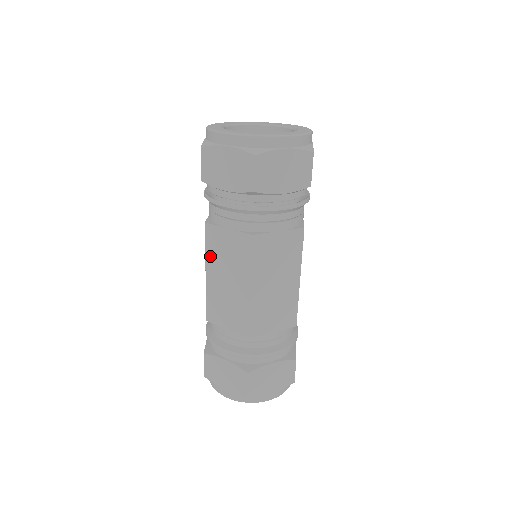
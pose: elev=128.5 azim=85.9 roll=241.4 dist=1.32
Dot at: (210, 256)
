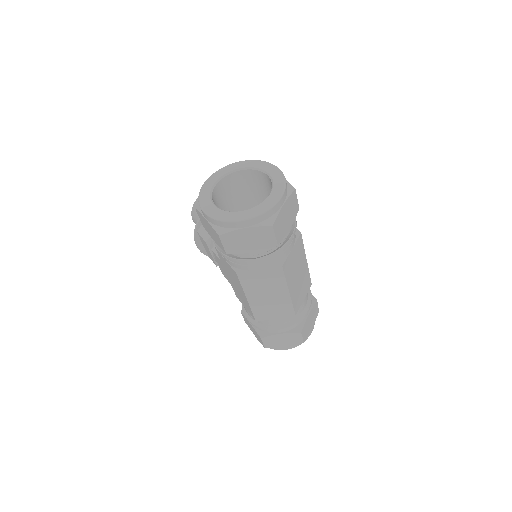
Dot at: (248, 289)
